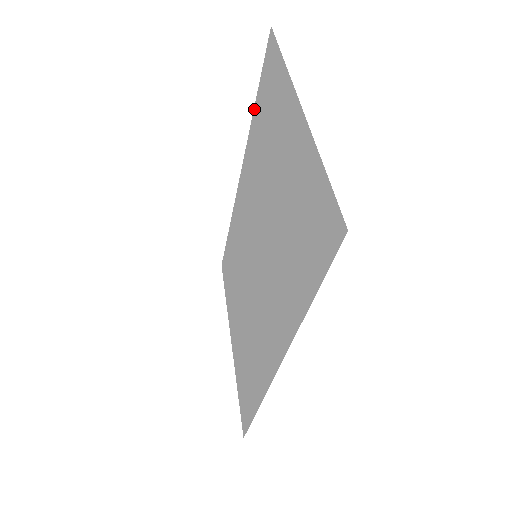
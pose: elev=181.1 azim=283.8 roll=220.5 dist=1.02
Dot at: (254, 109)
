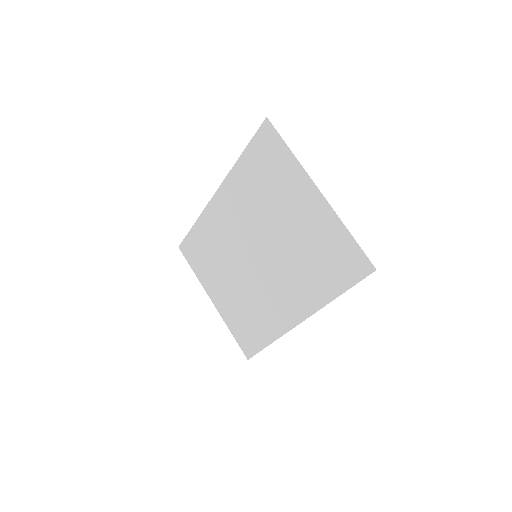
Dot at: (240, 158)
